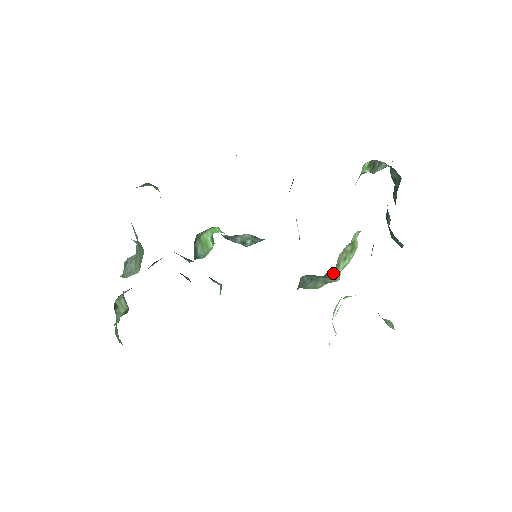
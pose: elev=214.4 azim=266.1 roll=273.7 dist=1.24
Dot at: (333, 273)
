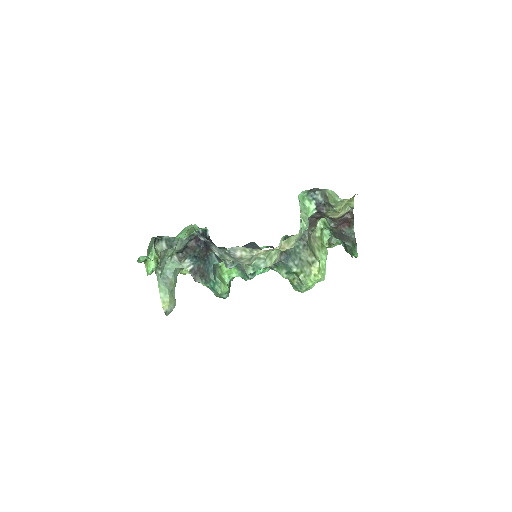
Dot at: (309, 247)
